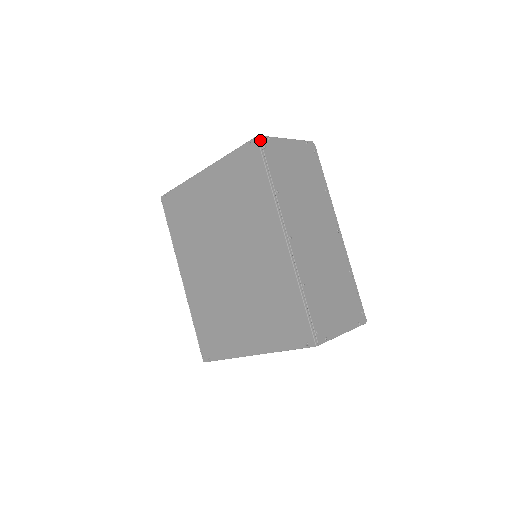
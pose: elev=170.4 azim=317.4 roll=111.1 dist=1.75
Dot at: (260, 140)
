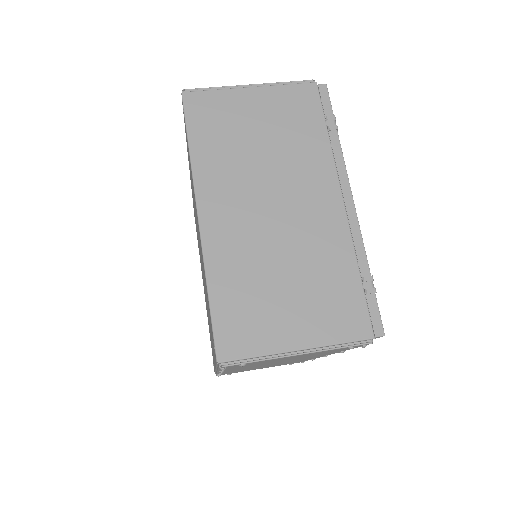
Dot at: occluded
